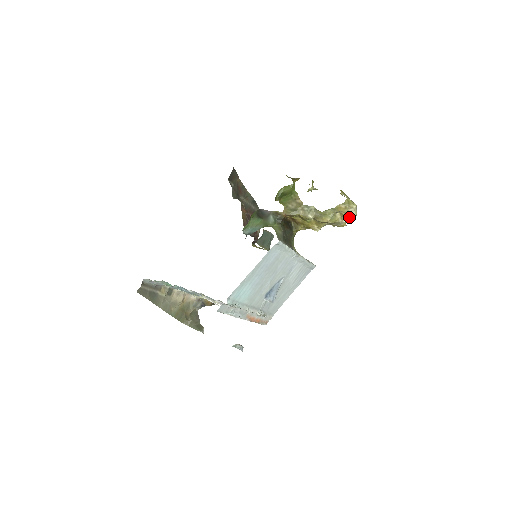
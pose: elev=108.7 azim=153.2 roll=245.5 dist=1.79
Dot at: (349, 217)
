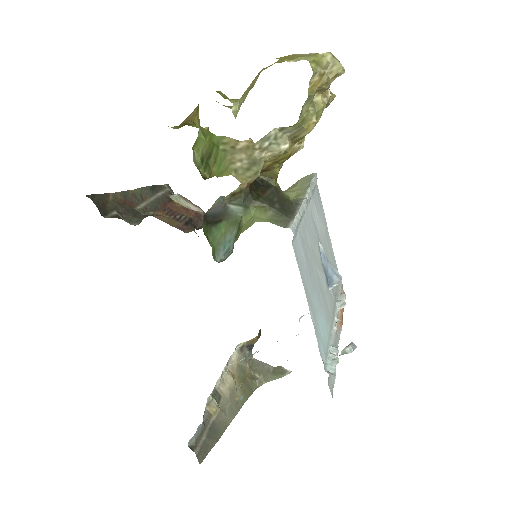
Dot at: (331, 81)
